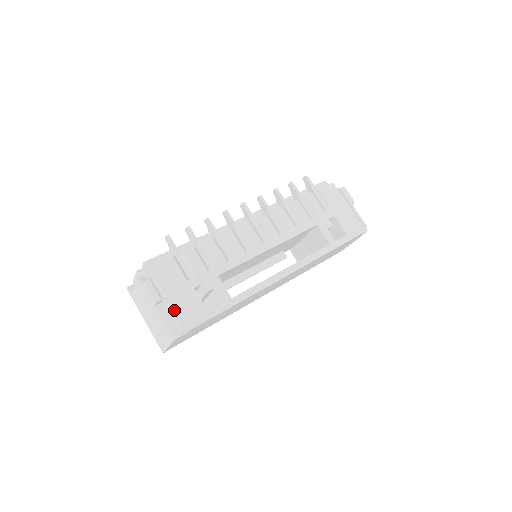
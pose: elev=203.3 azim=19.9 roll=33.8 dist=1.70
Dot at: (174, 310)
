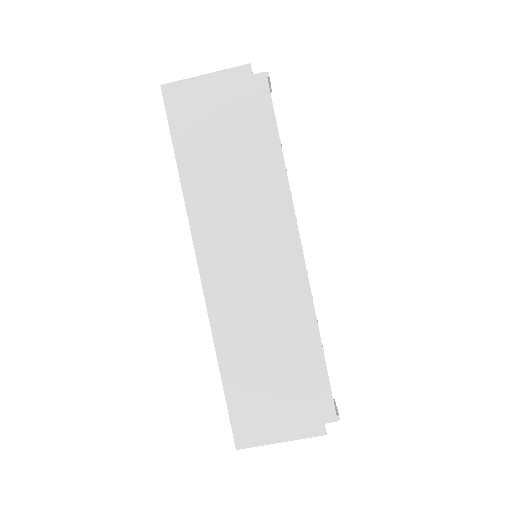
Dot at: occluded
